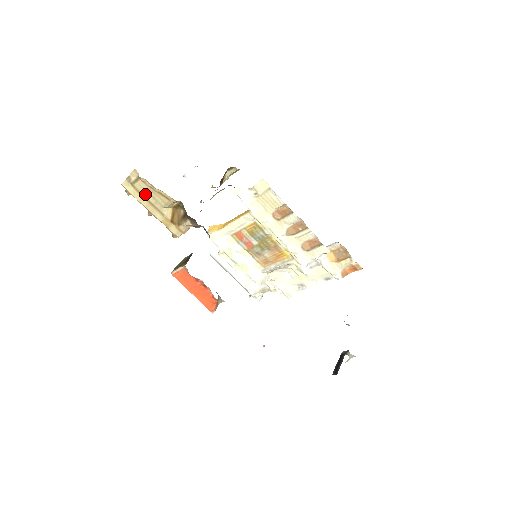
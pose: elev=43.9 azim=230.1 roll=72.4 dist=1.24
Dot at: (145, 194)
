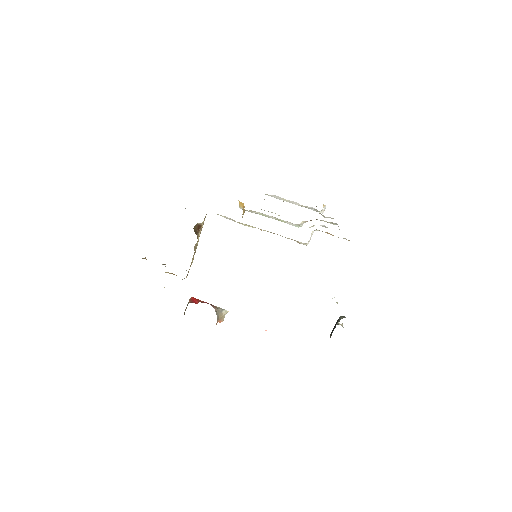
Dot at: occluded
